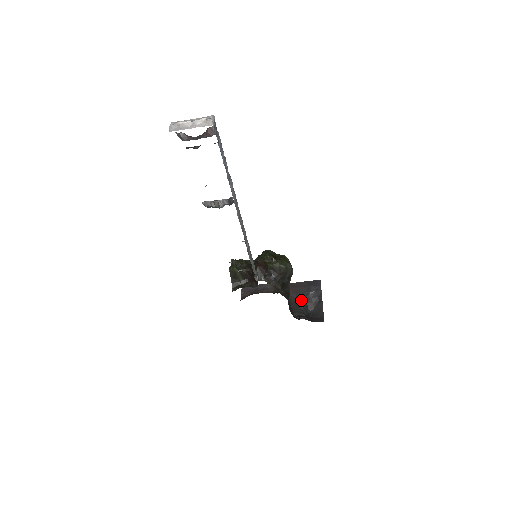
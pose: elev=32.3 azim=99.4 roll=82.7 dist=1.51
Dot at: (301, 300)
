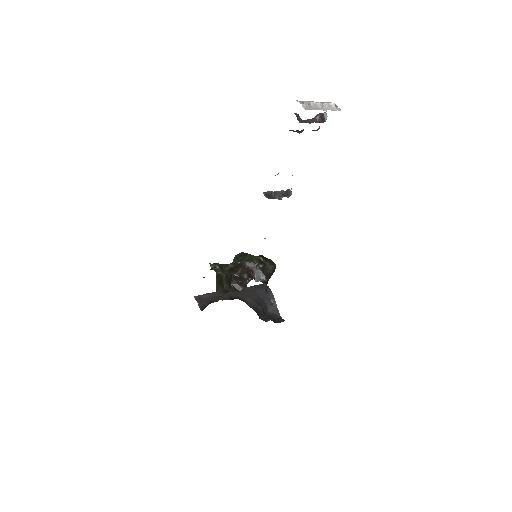
Dot at: (258, 304)
